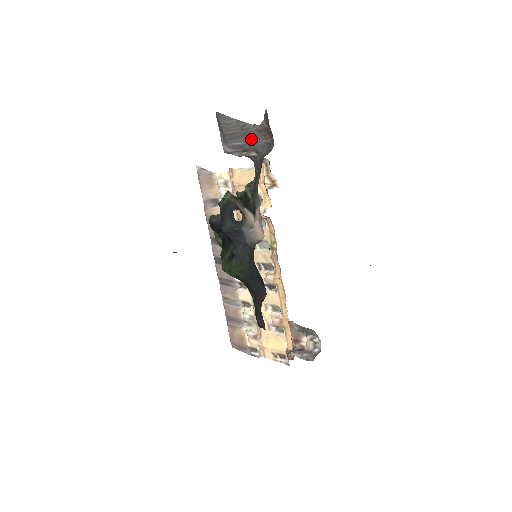
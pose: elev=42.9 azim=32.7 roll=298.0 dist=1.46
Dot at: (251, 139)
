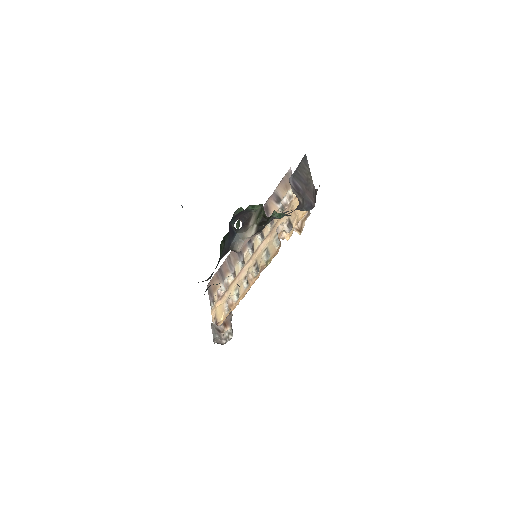
Dot at: (306, 191)
